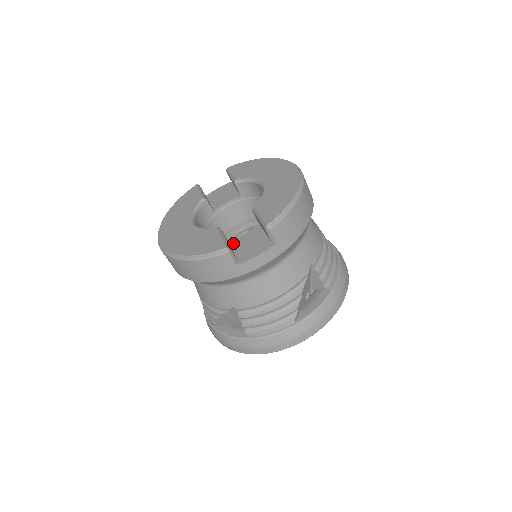
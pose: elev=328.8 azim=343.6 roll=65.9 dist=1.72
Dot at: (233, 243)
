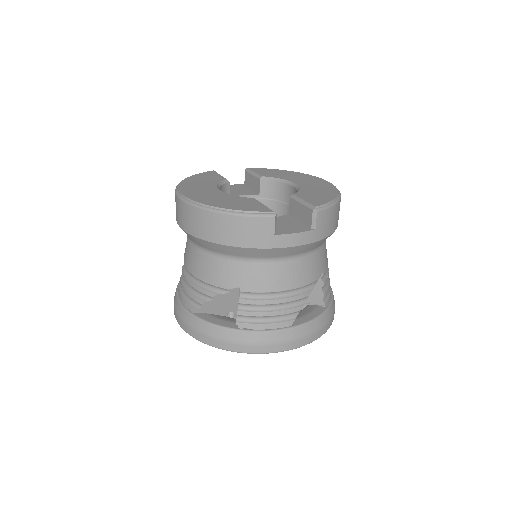
Dot at: occluded
